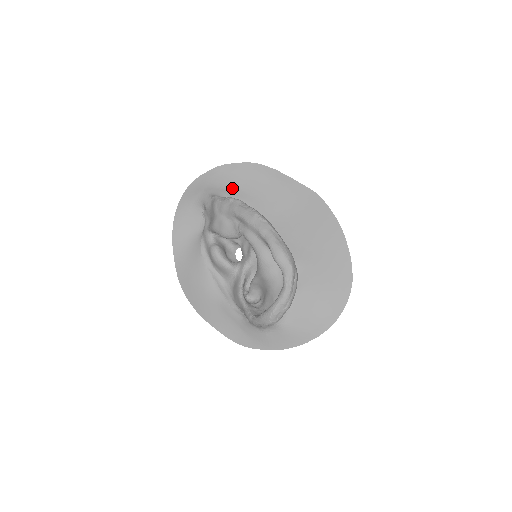
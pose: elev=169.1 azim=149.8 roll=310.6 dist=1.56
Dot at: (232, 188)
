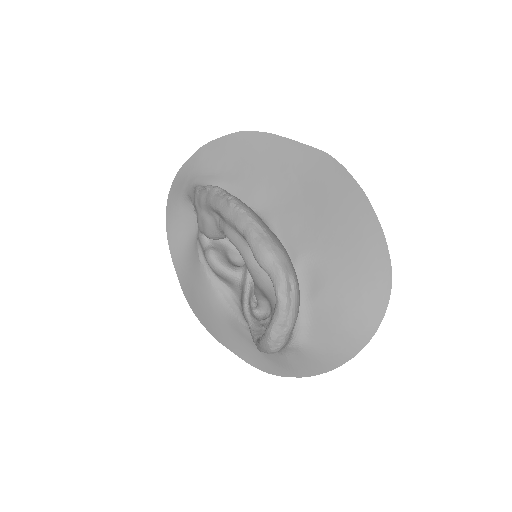
Dot at: (220, 171)
